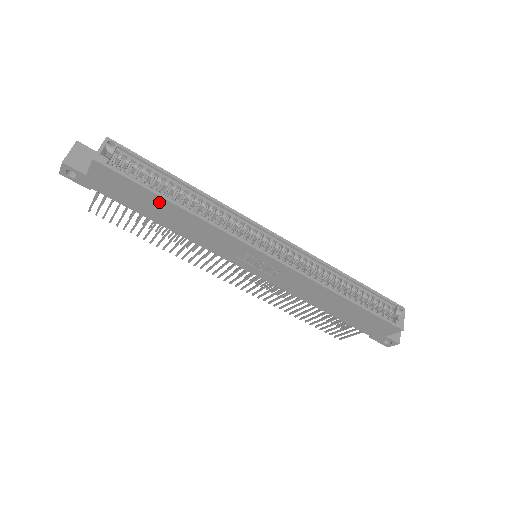
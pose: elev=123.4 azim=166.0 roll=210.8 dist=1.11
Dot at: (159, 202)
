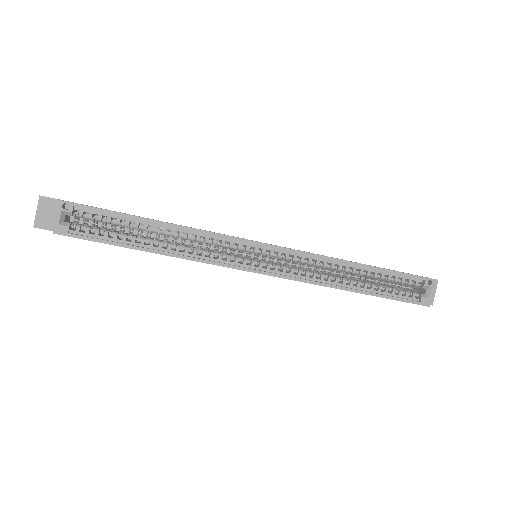
Dot at: occluded
